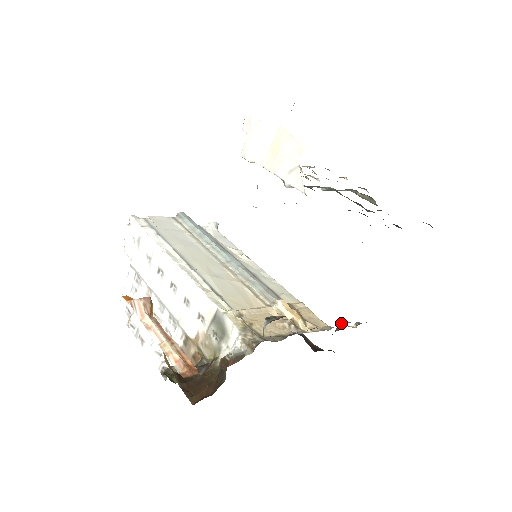
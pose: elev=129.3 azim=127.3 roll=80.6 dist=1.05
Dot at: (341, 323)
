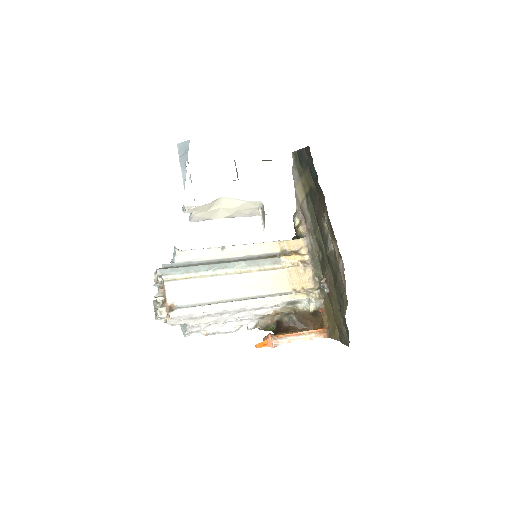
Dot at: (301, 231)
